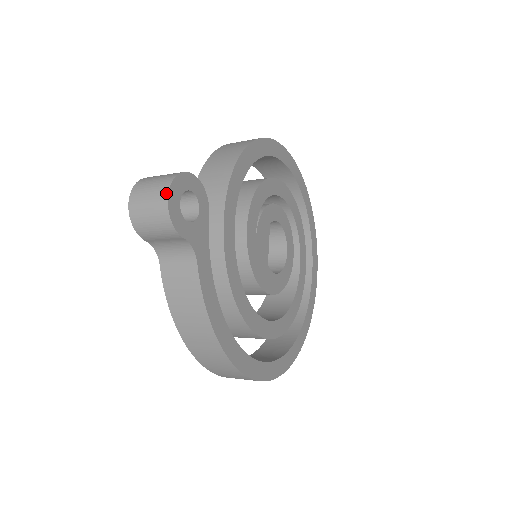
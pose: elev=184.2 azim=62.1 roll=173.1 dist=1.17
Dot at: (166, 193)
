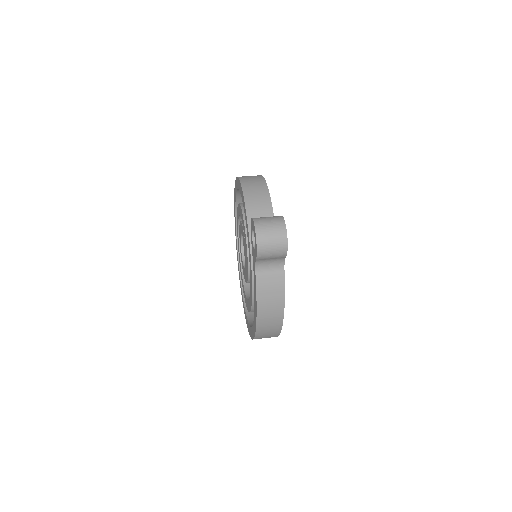
Dot at: (285, 232)
